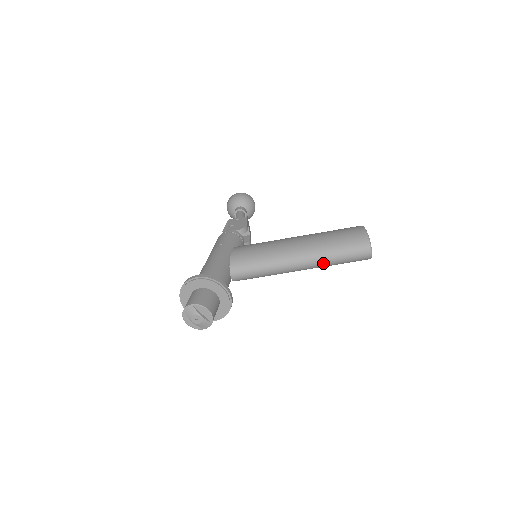
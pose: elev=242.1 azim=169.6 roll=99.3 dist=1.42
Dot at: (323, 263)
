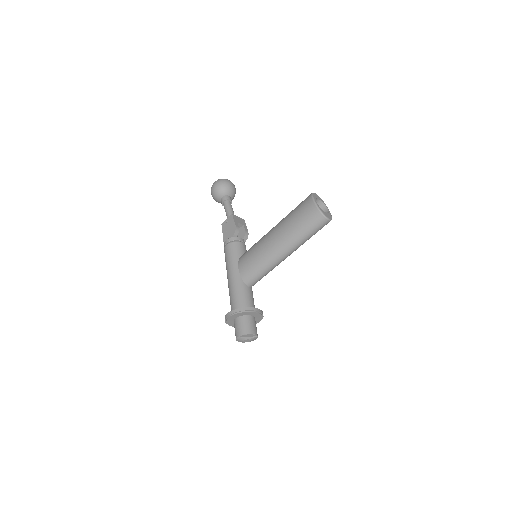
Dot at: occluded
